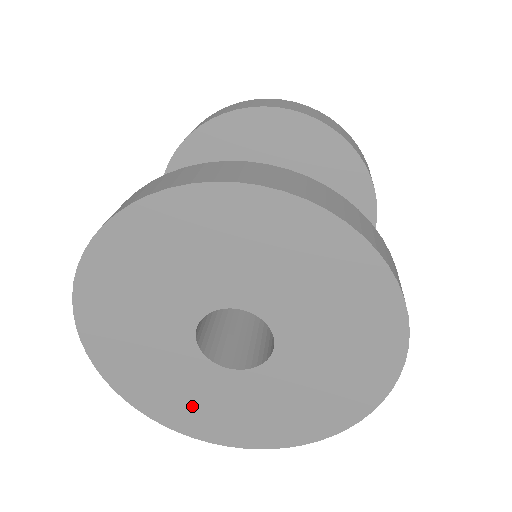
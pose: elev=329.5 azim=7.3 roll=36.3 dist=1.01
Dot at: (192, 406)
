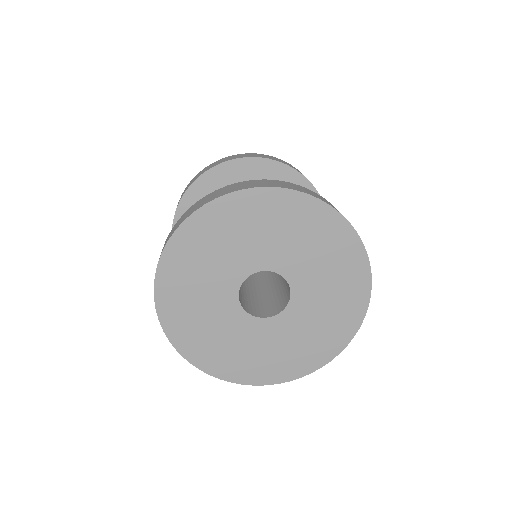
Dot at: (302, 347)
